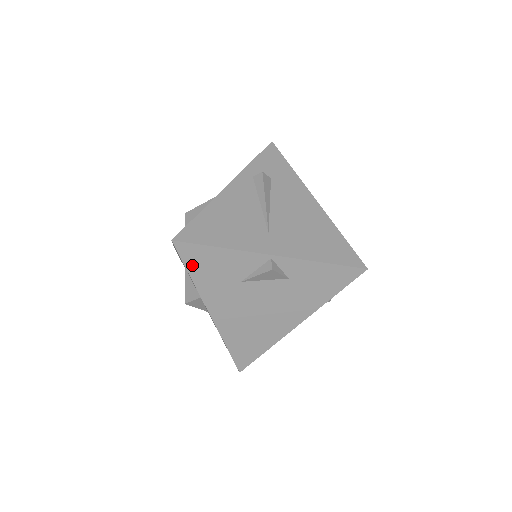
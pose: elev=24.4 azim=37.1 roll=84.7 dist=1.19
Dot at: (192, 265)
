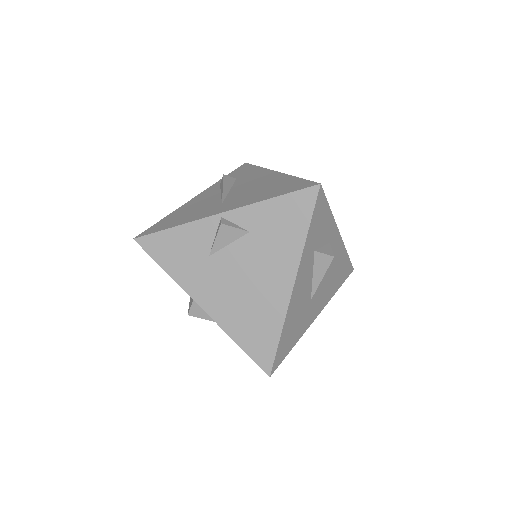
Dot at: (160, 257)
